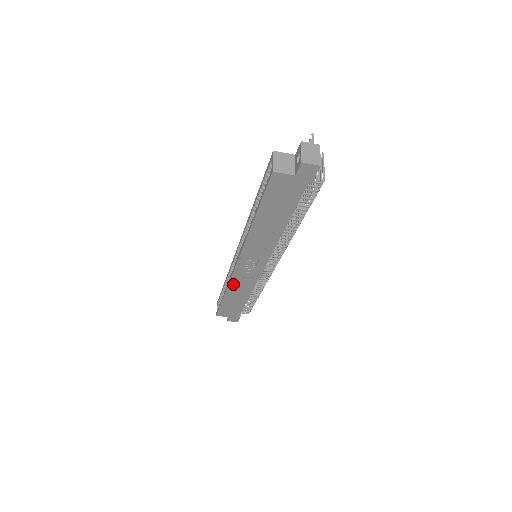
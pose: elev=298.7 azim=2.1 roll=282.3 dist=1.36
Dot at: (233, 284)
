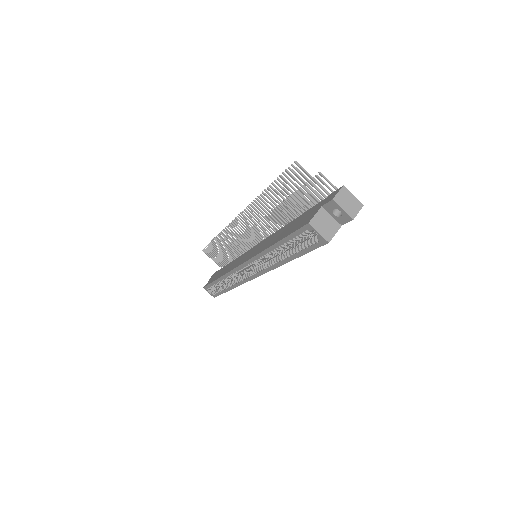
Dot at: occluded
